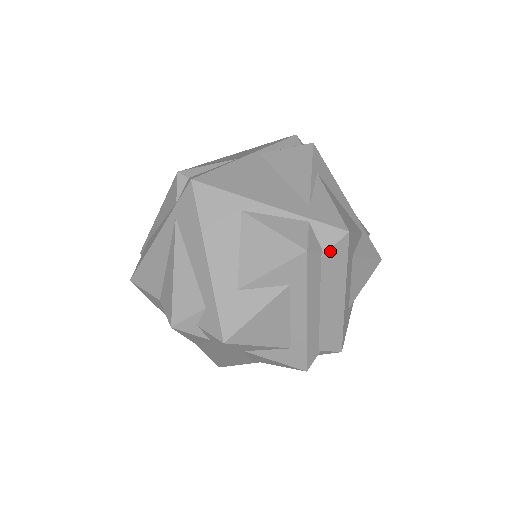
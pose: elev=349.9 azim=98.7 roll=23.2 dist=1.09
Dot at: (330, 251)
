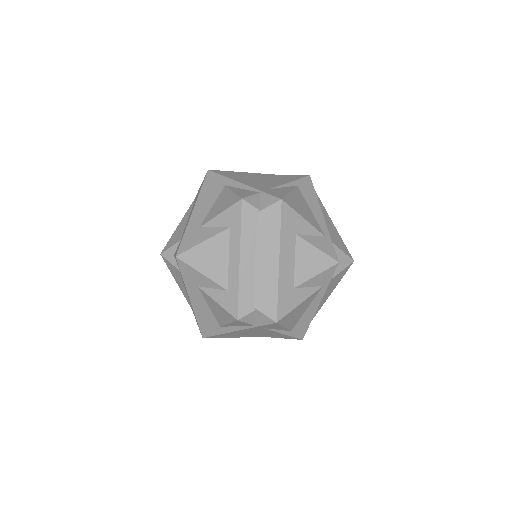
Dot at: (265, 210)
